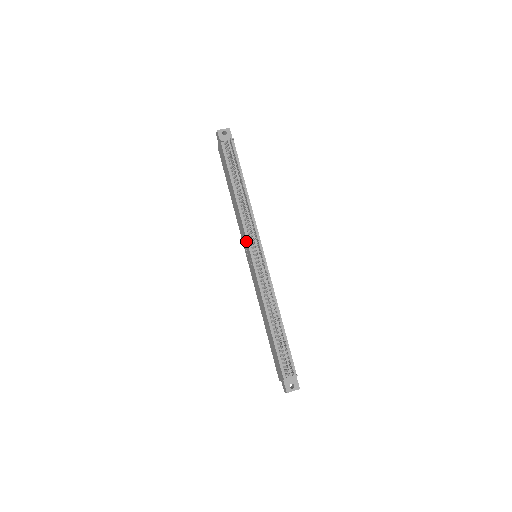
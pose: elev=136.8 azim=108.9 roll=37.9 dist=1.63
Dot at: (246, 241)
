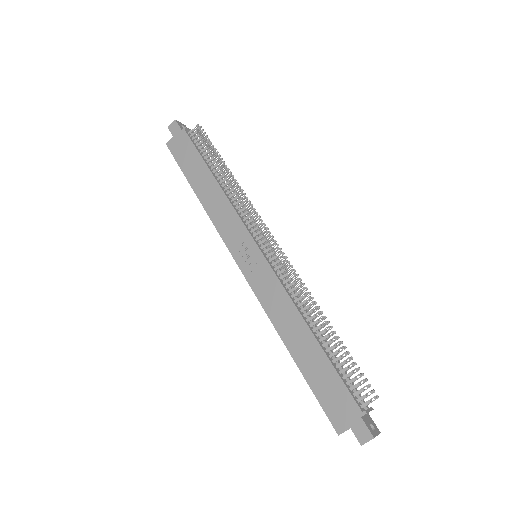
Dot at: (245, 232)
